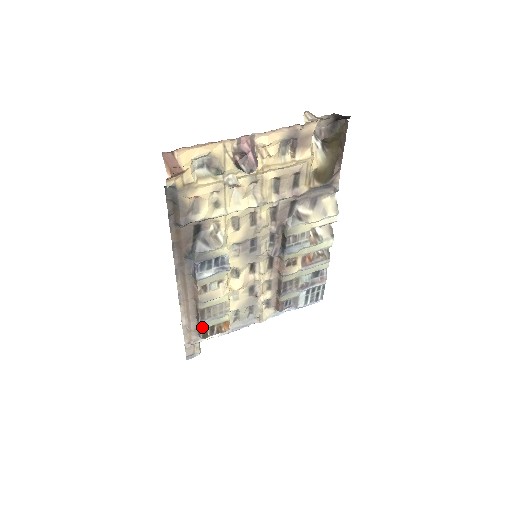
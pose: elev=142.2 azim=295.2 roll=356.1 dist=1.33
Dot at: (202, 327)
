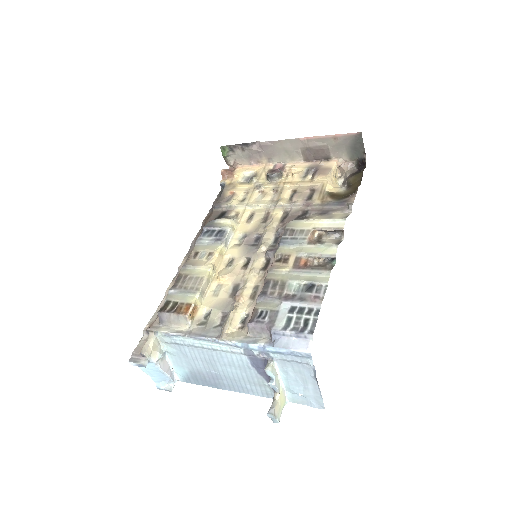
Dot at: (168, 298)
